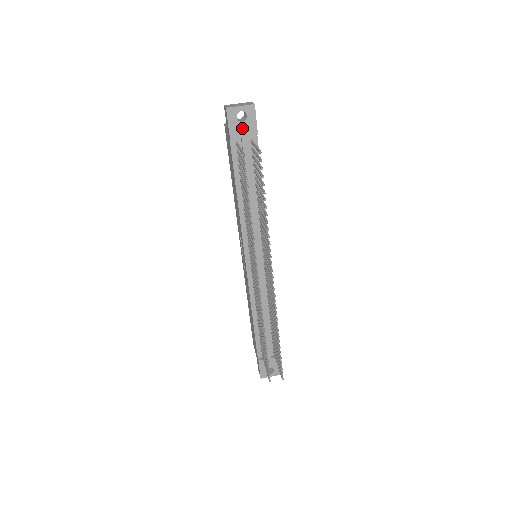
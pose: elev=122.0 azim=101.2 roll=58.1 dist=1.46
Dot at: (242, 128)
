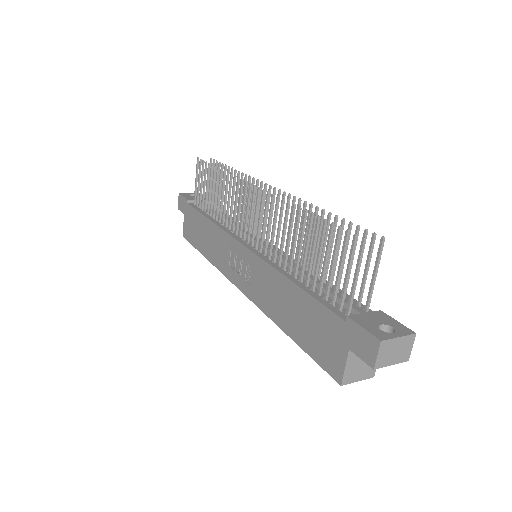
Dot at: (196, 198)
